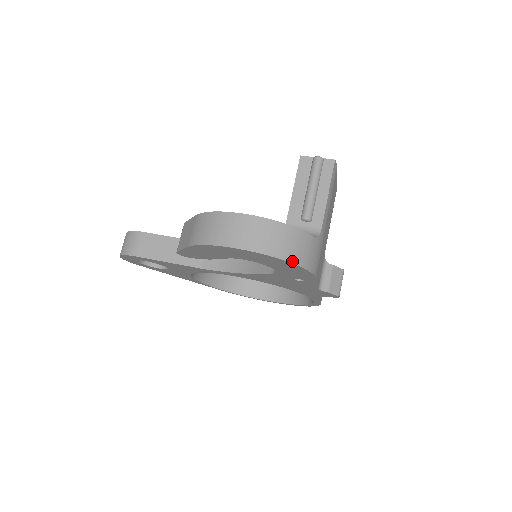
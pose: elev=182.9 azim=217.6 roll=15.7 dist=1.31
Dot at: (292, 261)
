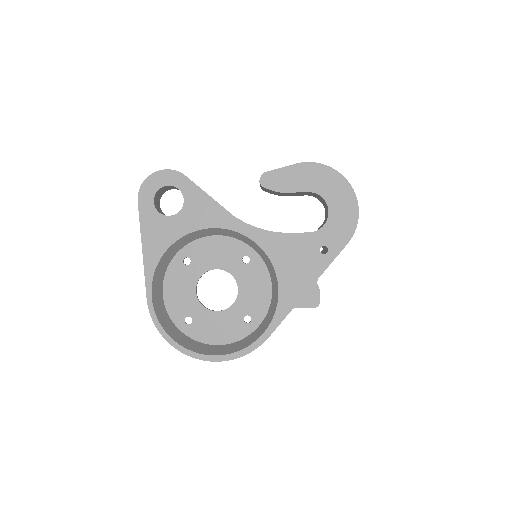
Dot at: (358, 208)
